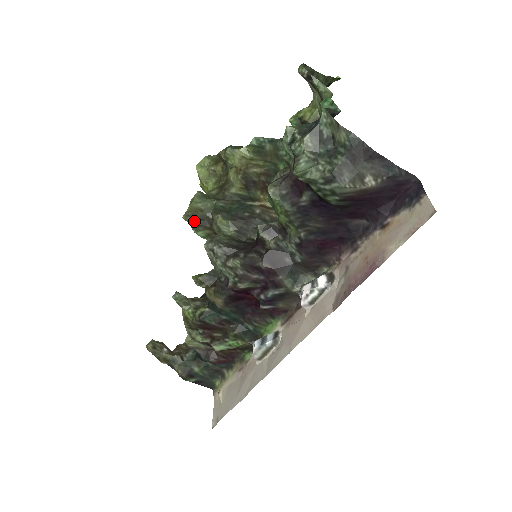
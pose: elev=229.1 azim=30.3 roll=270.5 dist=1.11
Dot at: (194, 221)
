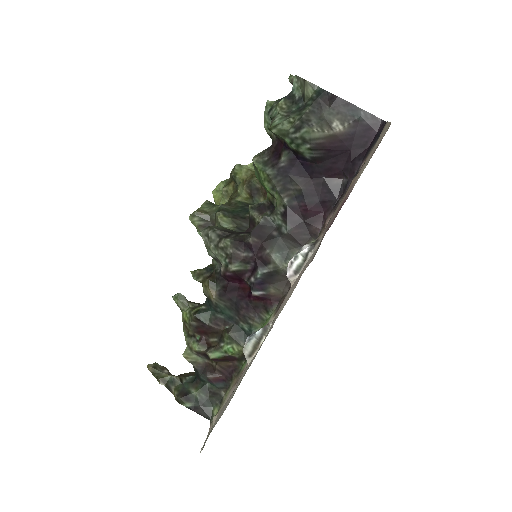
Dot at: (199, 223)
